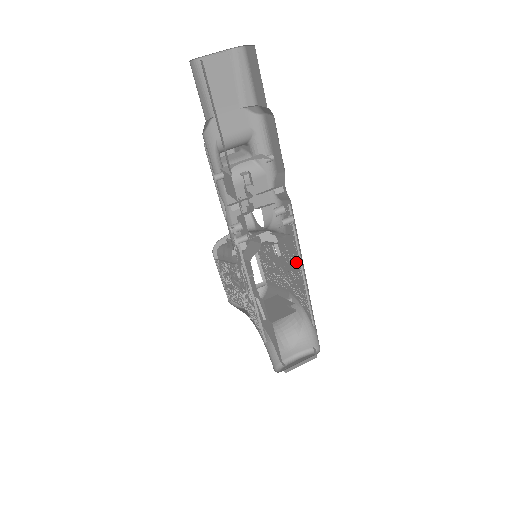
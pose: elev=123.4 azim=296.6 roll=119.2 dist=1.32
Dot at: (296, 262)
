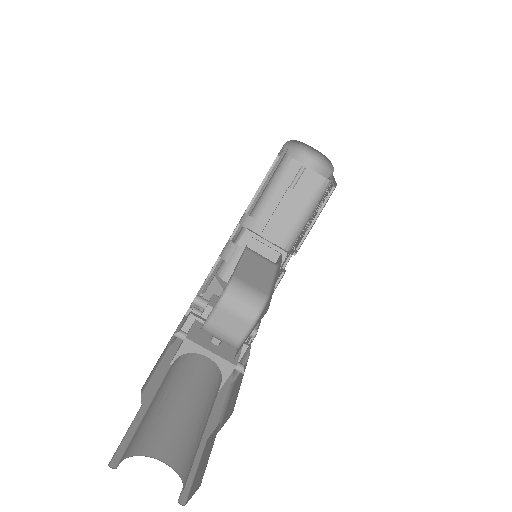
Dot at: occluded
